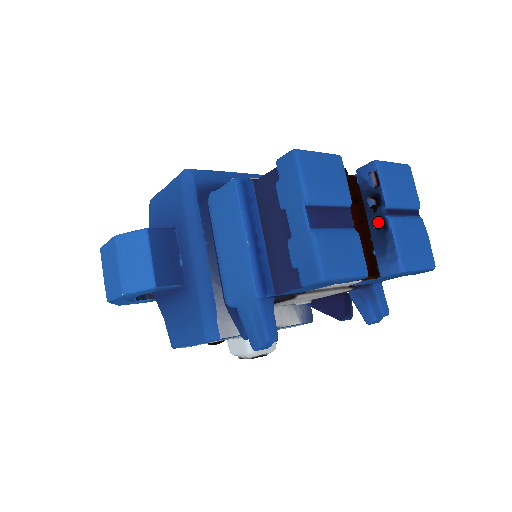
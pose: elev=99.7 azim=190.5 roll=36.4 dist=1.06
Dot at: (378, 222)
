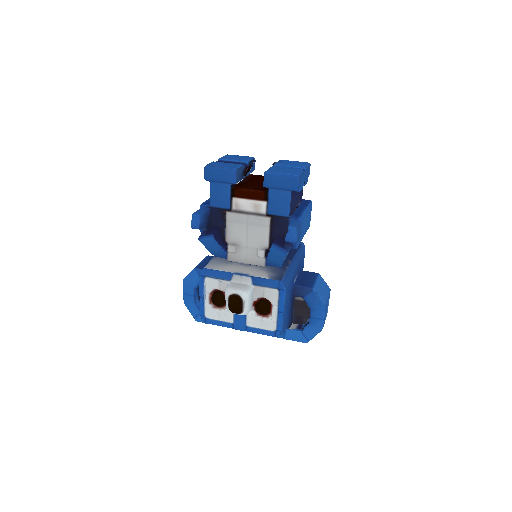
Dot at: occluded
